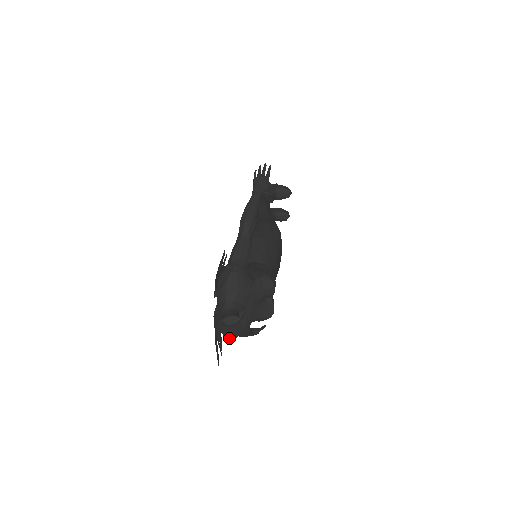
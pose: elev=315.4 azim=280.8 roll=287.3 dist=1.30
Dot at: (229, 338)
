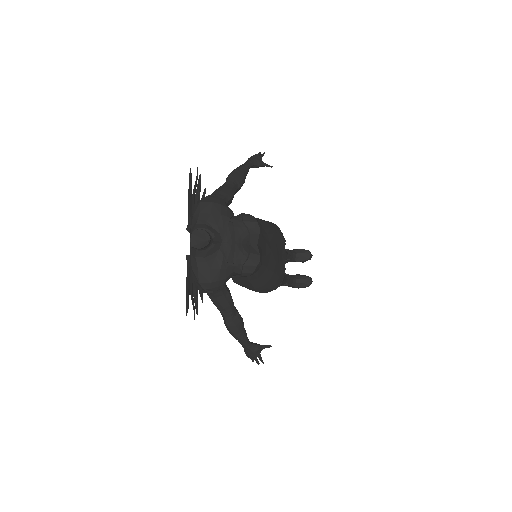
Dot at: (204, 288)
